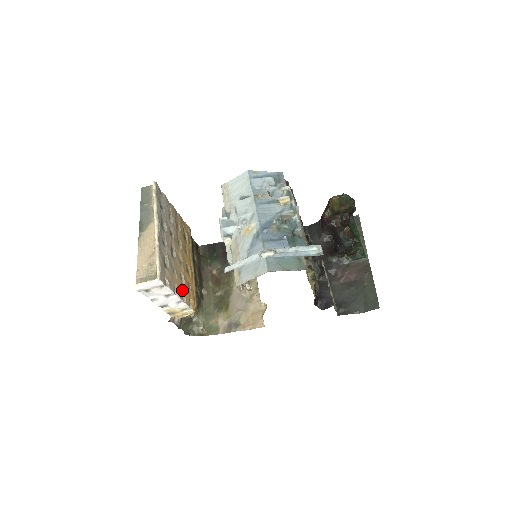
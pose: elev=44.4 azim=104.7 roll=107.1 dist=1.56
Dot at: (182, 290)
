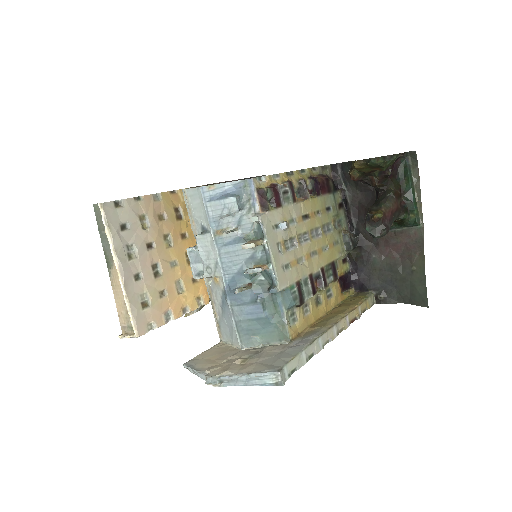
Dot at: (182, 302)
